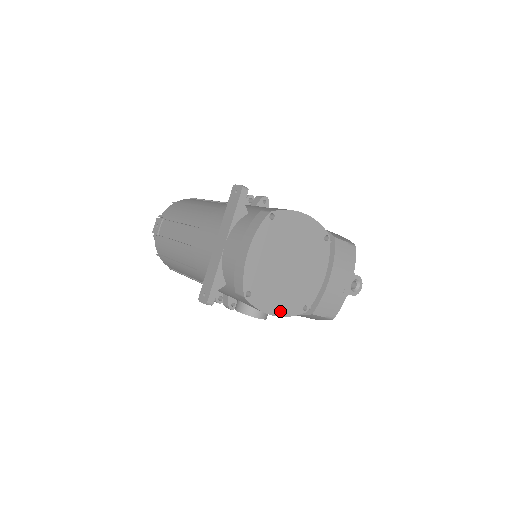
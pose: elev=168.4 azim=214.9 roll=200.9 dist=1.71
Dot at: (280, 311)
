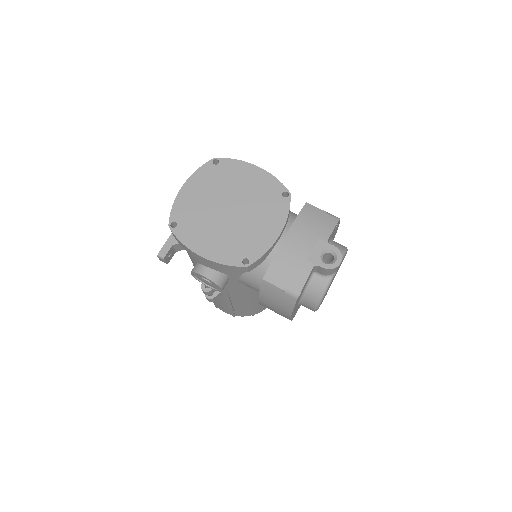
Dot at: (210, 254)
